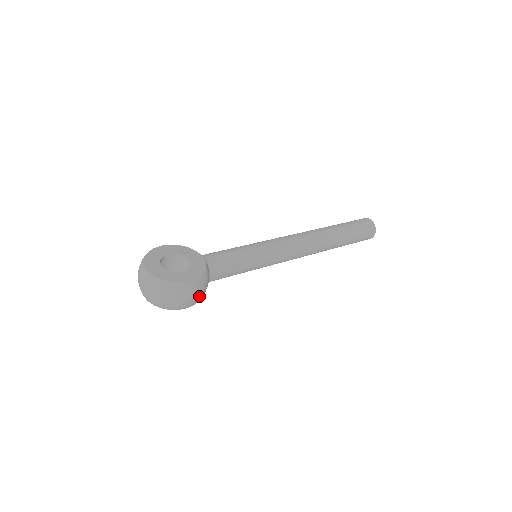
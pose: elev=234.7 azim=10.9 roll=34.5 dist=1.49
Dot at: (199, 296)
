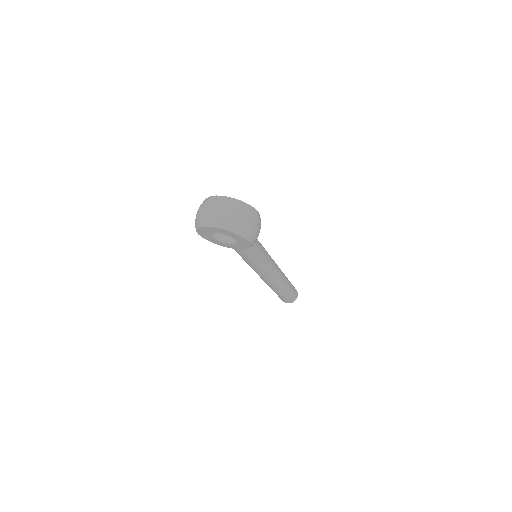
Dot at: (258, 235)
